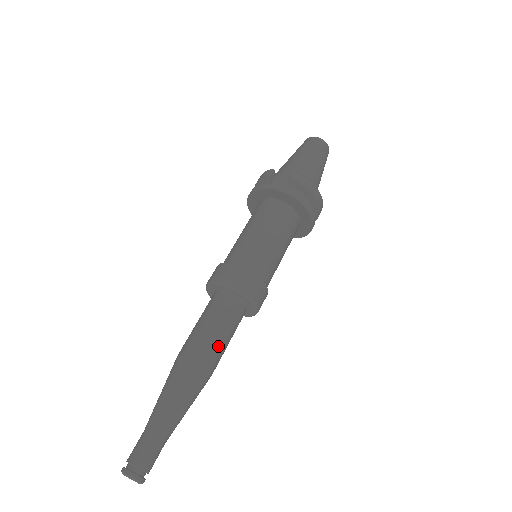
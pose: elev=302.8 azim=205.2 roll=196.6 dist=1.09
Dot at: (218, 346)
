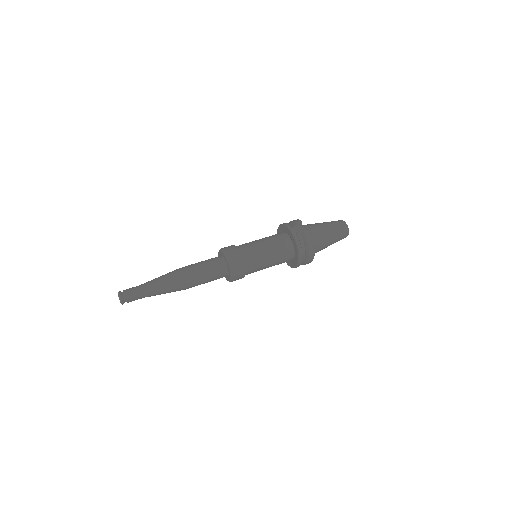
Dot at: (199, 279)
